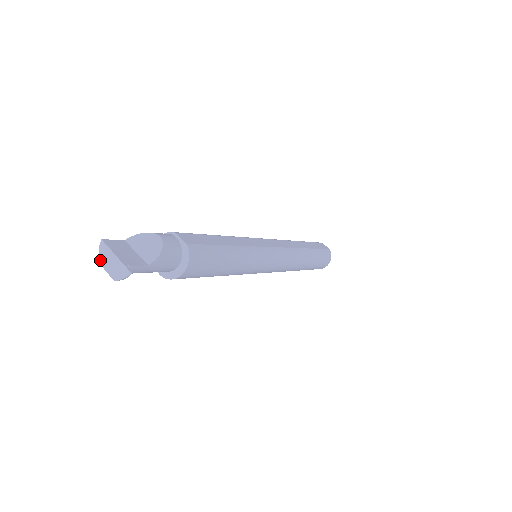
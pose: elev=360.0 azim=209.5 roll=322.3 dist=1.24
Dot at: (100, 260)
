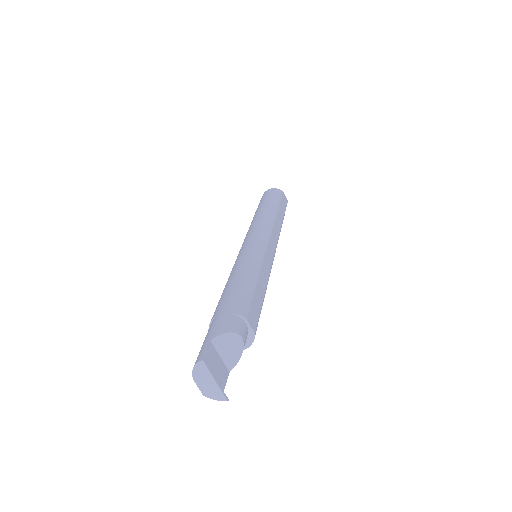
Dot at: (193, 373)
